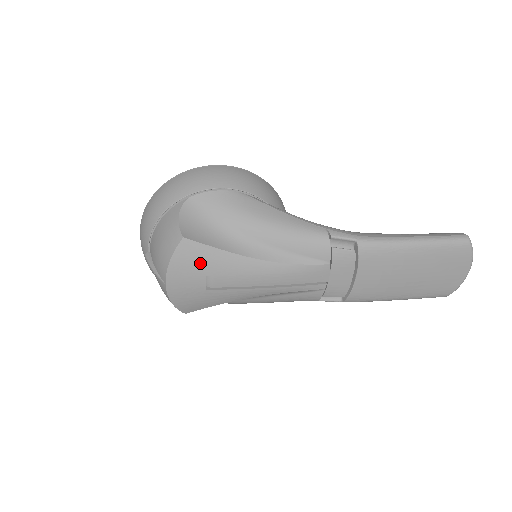
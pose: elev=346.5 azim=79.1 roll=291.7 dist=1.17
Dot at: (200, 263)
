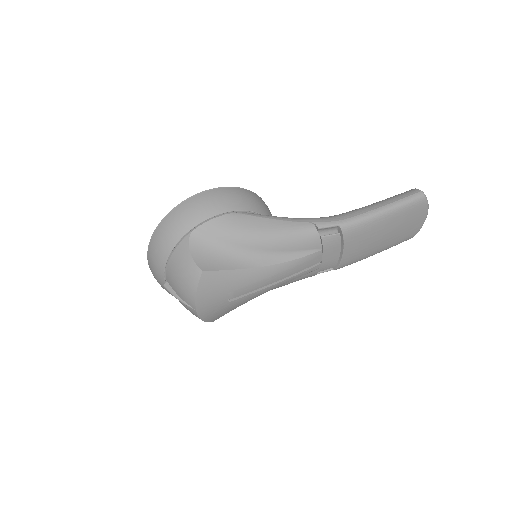
Dot at: (220, 286)
